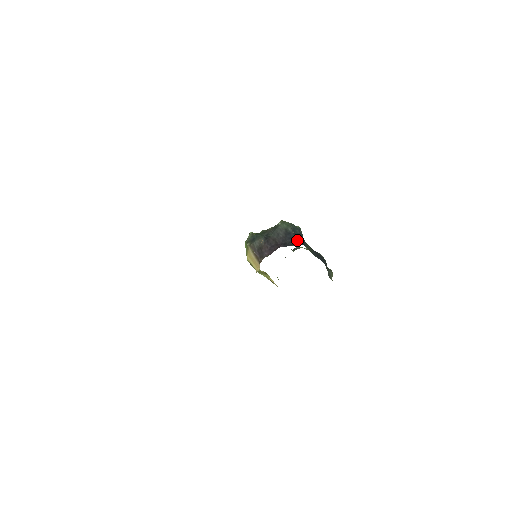
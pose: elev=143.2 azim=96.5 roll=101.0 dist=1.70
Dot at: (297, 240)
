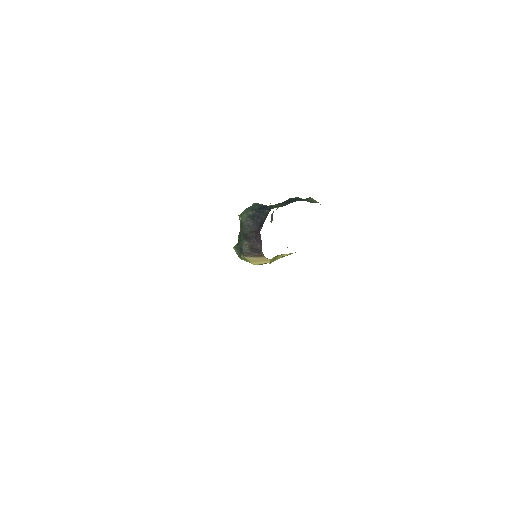
Dot at: (263, 212)
